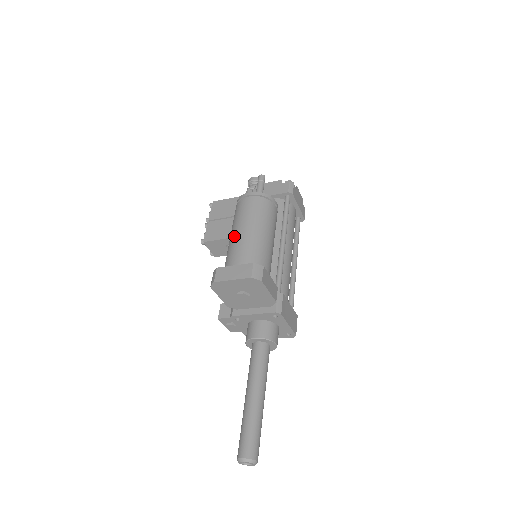
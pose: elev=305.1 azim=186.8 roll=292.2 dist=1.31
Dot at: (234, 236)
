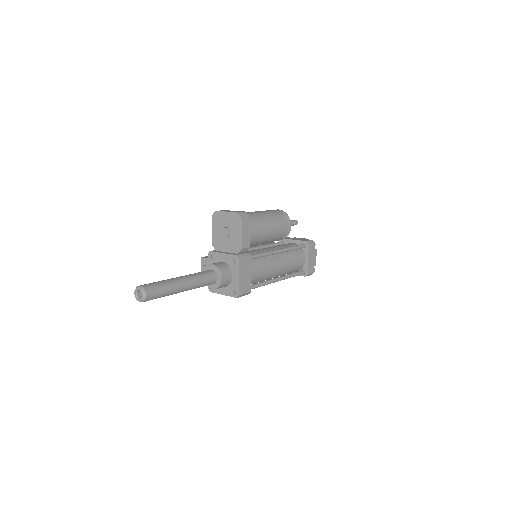
Dot at: occluded
